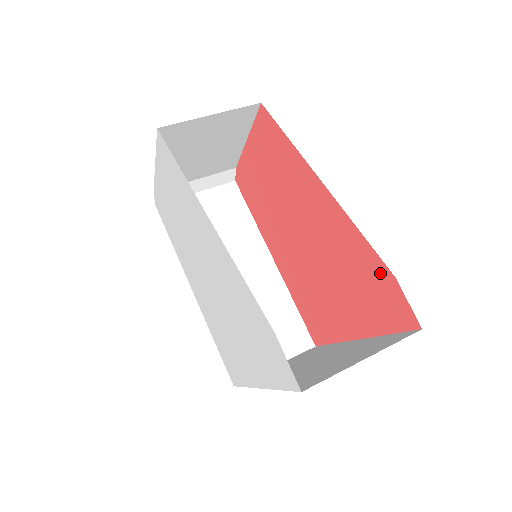
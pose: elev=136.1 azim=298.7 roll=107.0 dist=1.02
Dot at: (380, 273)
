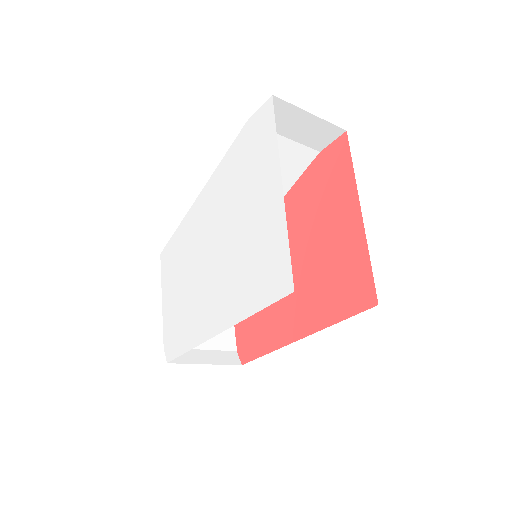
Dot at: (317, 166)
